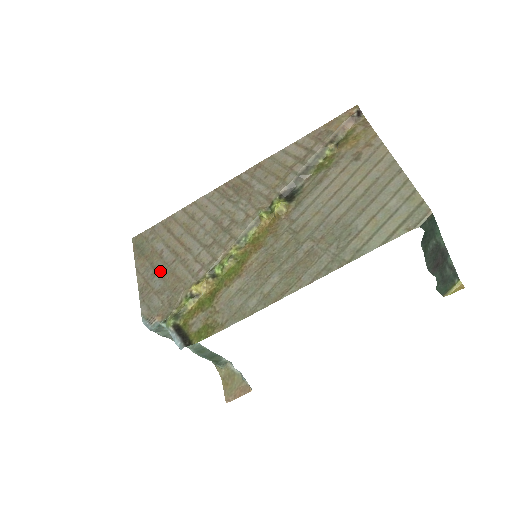
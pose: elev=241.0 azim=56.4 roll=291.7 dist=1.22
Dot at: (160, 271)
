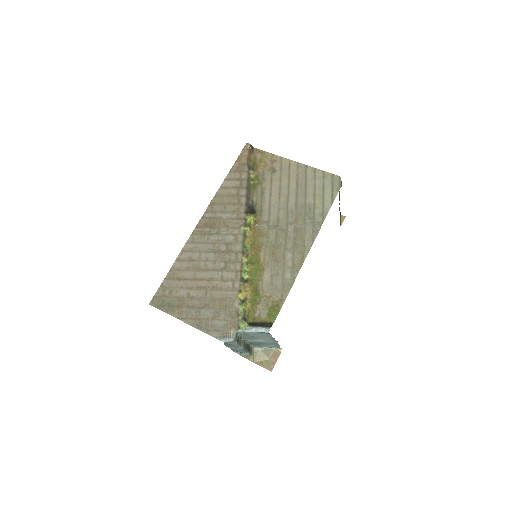
Dot at: (201, 305)
